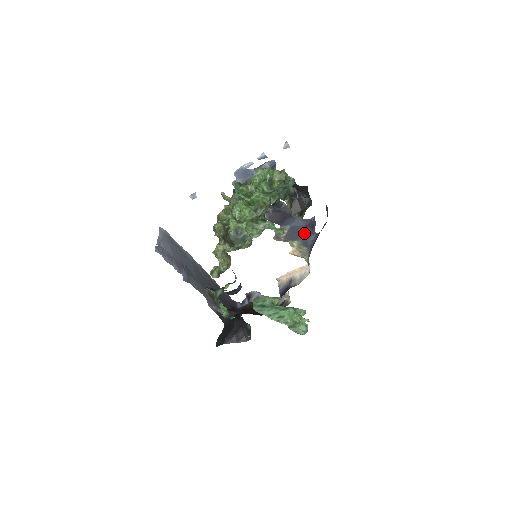
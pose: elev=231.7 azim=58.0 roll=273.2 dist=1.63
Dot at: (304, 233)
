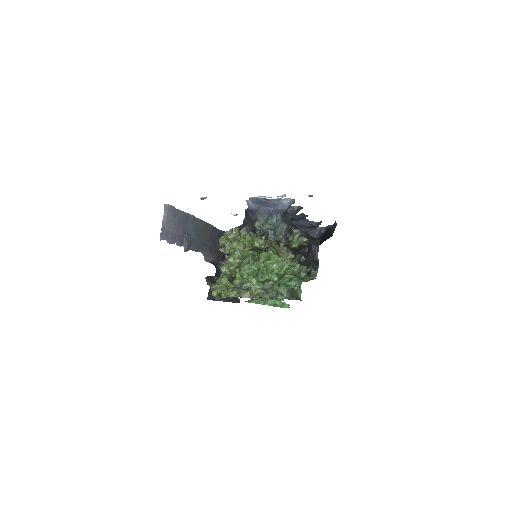
Dot at: (307, 228)
